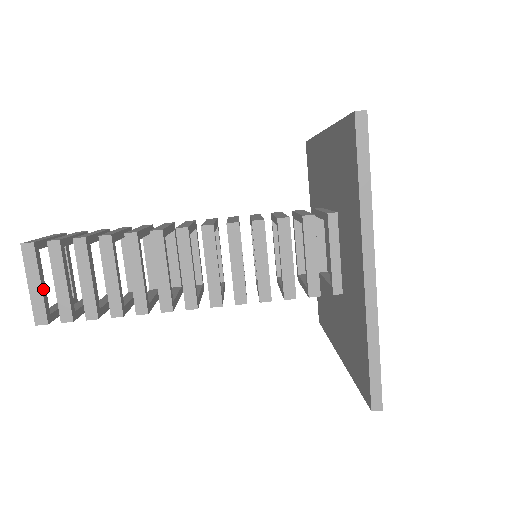
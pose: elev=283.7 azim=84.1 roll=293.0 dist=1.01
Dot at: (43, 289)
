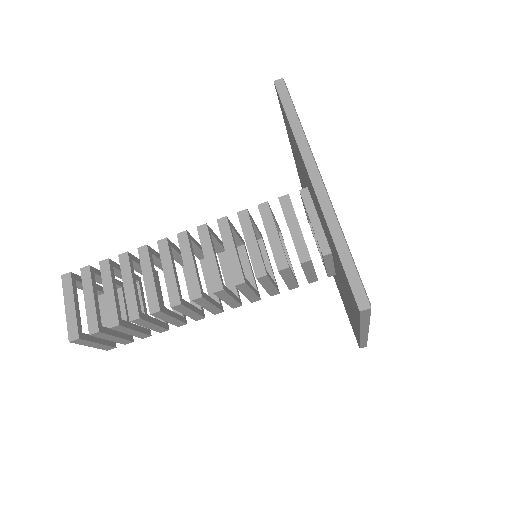
Dot at: (101, 342)
